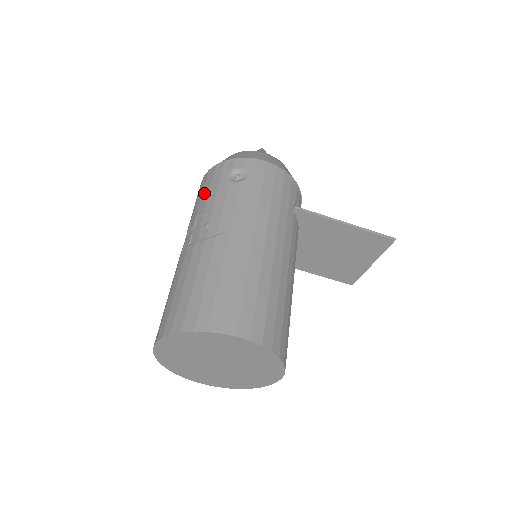
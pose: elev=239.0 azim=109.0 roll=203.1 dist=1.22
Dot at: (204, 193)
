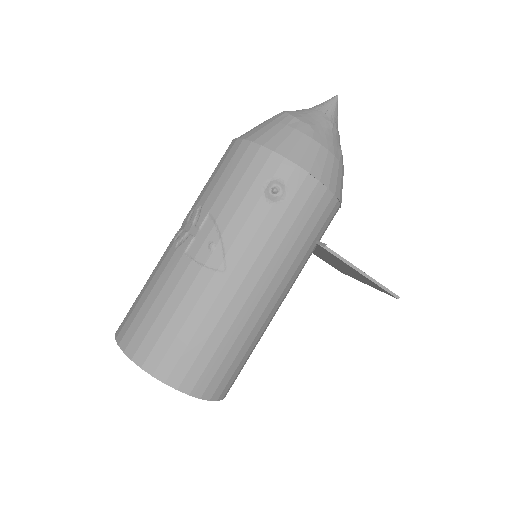
Dot at: (229, 183)
